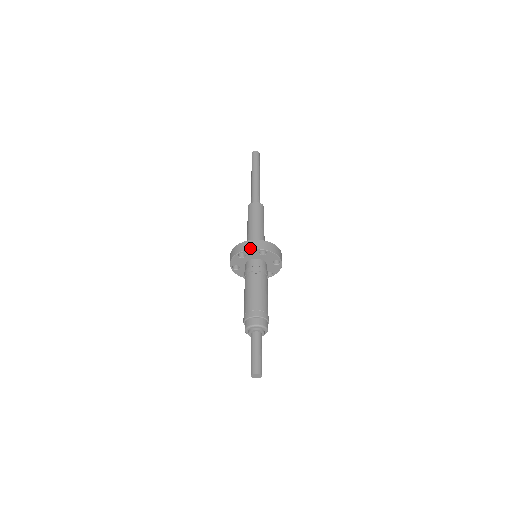
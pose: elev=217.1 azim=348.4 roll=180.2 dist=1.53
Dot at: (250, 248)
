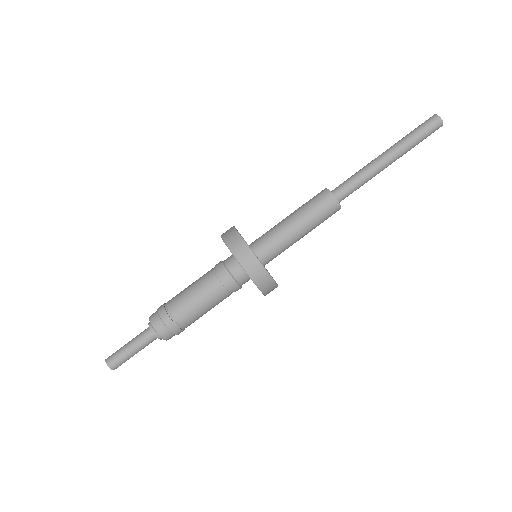
Dot at: (237, 257)
